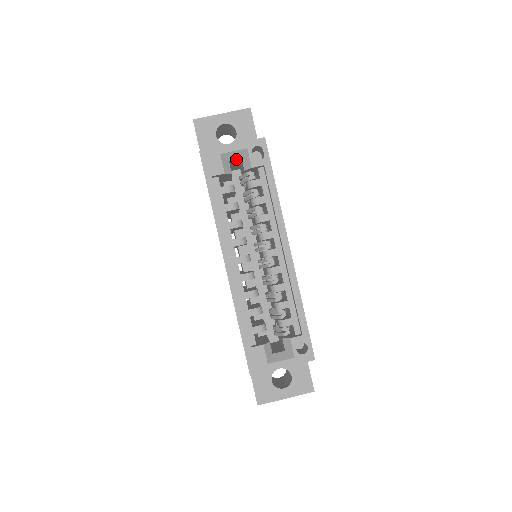
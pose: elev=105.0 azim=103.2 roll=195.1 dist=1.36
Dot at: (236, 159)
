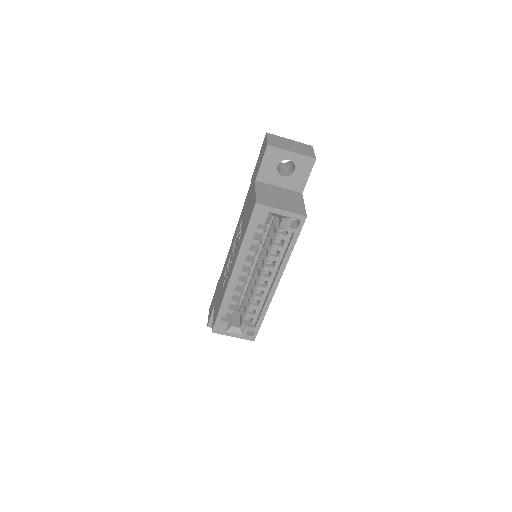
Dot at: (278, 216)
